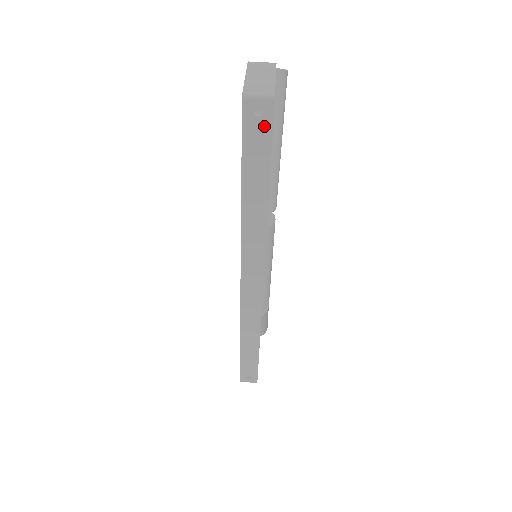
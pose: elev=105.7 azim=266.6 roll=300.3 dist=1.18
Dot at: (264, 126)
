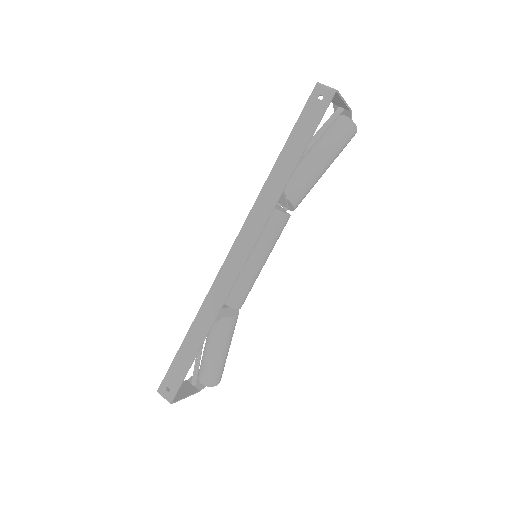
Dot at: (320, 108)
